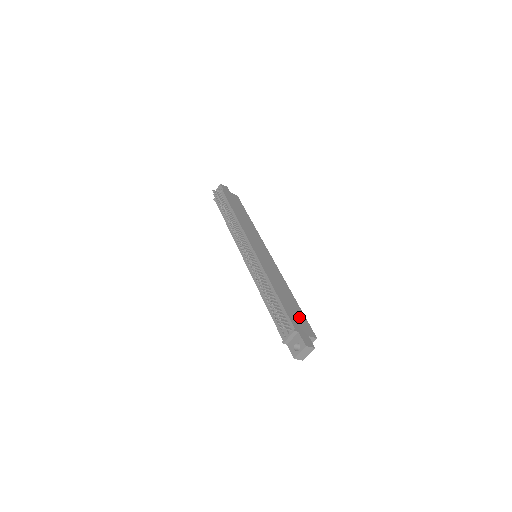
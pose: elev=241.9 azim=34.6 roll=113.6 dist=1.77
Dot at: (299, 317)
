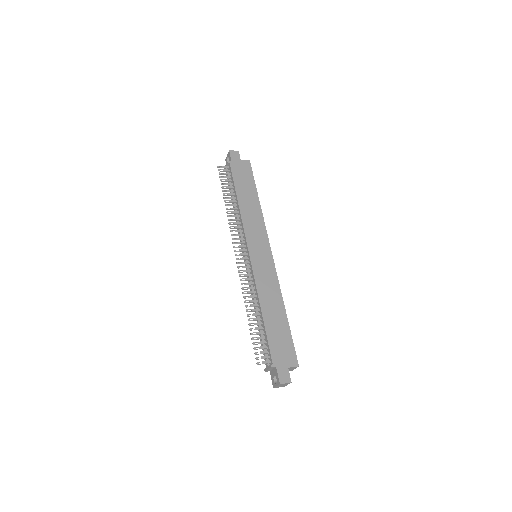
Dot at: (283, 343)
